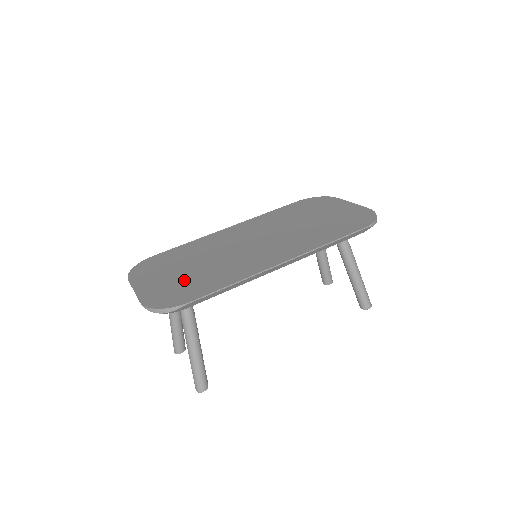
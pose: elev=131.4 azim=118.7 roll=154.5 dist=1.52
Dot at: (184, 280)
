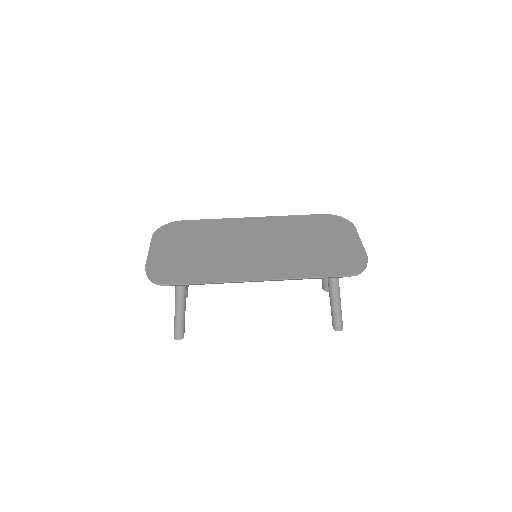
Dot at: (185, 260)
